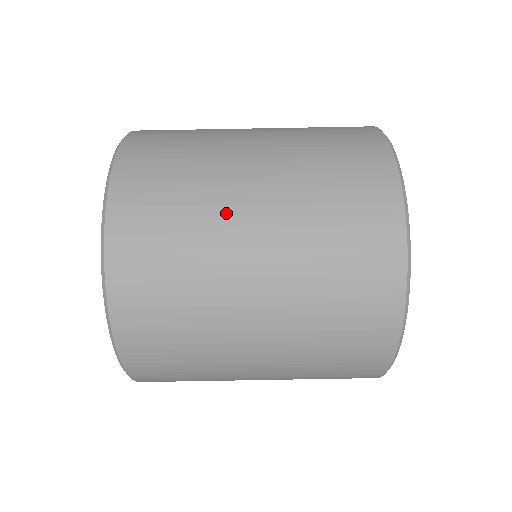
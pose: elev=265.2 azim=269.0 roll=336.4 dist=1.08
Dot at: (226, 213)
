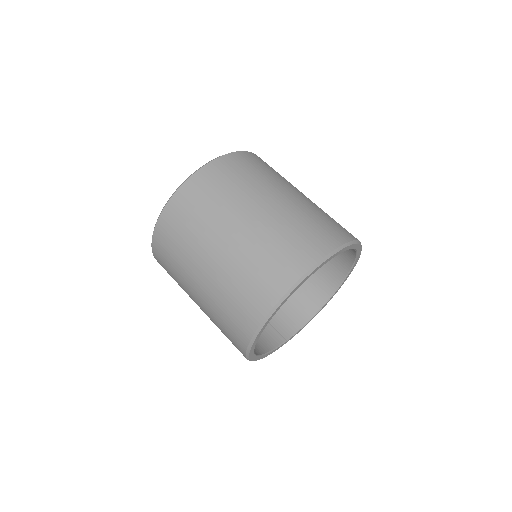
Dot at: (214, 232)
